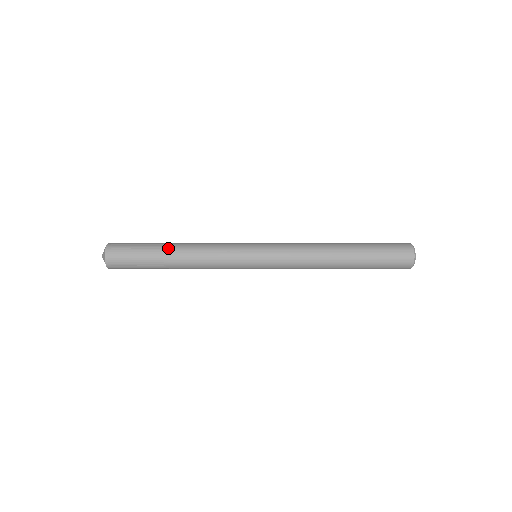
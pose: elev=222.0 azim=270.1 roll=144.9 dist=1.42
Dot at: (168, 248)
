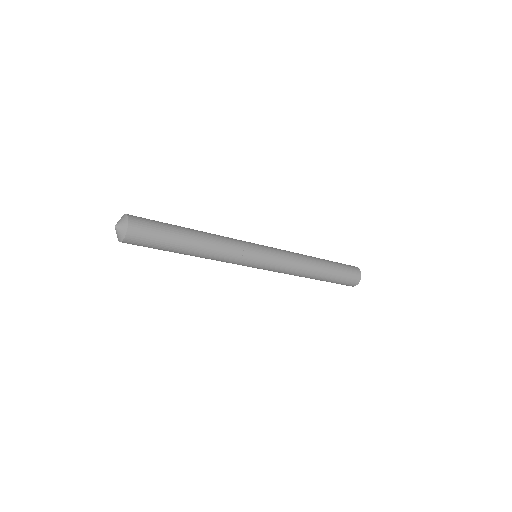
Dot at: (191, 233)
